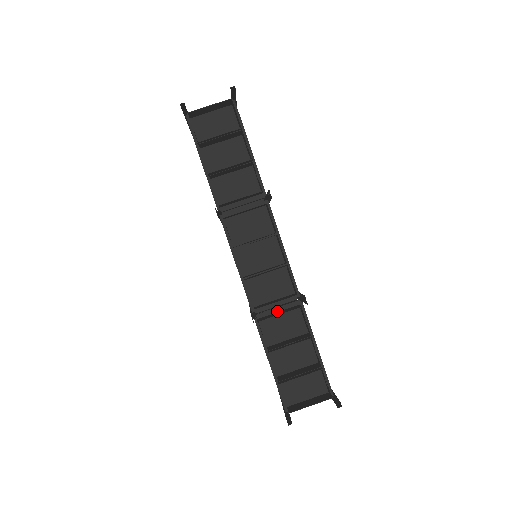
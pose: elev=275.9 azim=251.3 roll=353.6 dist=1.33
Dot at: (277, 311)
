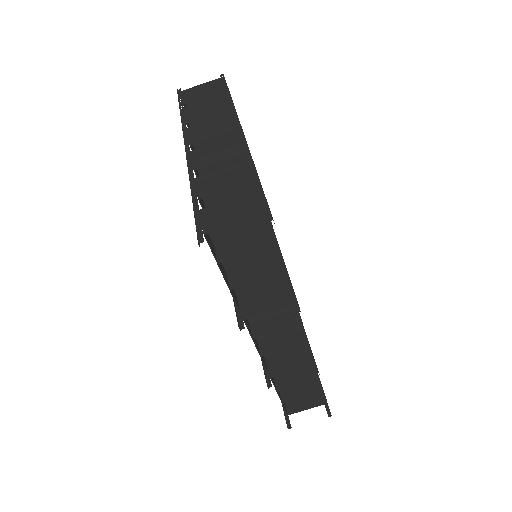
Dot at: occluded
